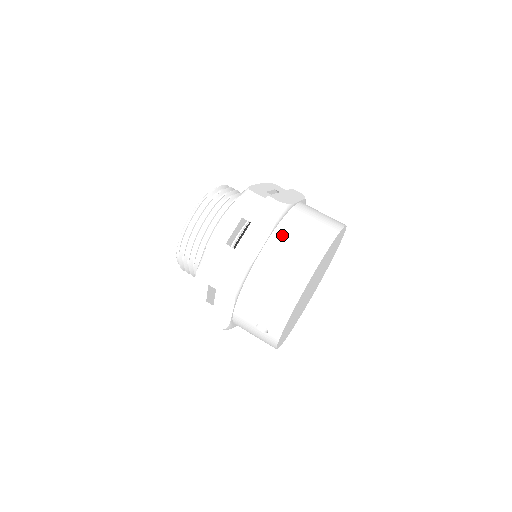
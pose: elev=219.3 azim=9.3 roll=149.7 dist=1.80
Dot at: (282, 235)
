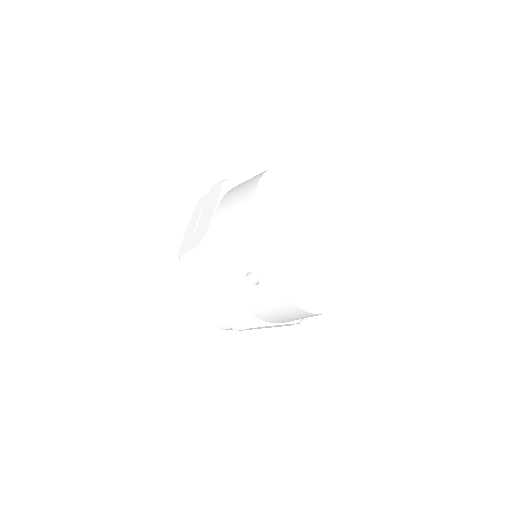
Dot at: (229, 194)
